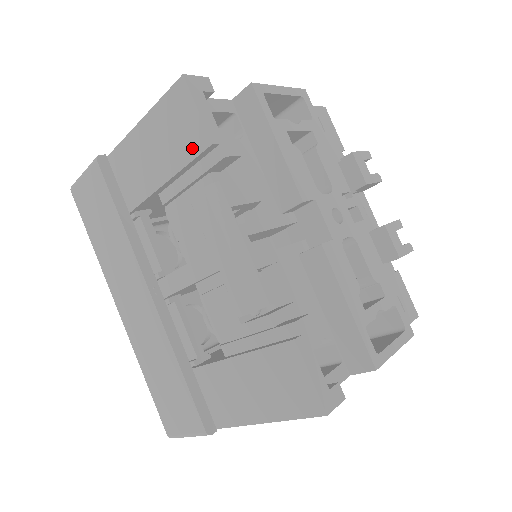
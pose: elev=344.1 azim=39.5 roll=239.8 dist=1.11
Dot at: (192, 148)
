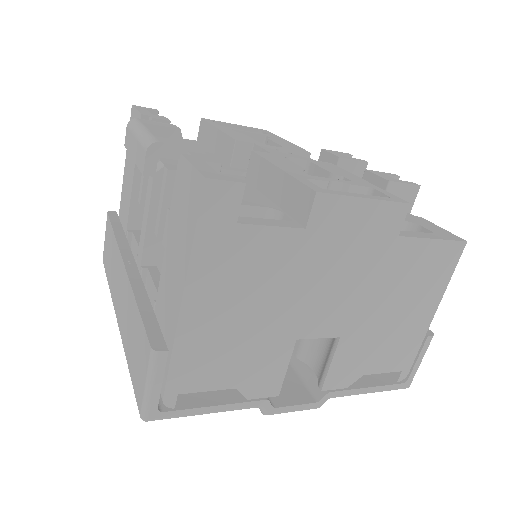
Dot at: occluded
